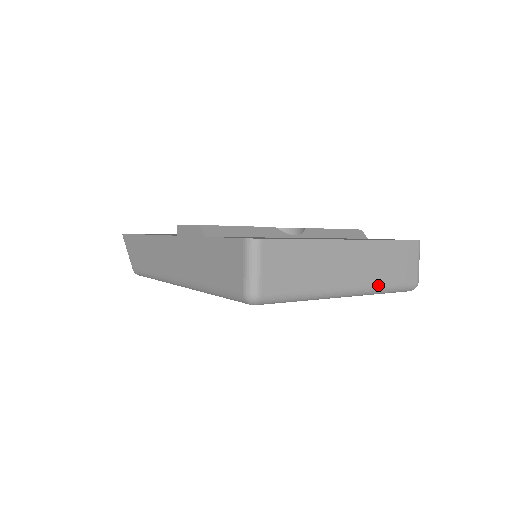
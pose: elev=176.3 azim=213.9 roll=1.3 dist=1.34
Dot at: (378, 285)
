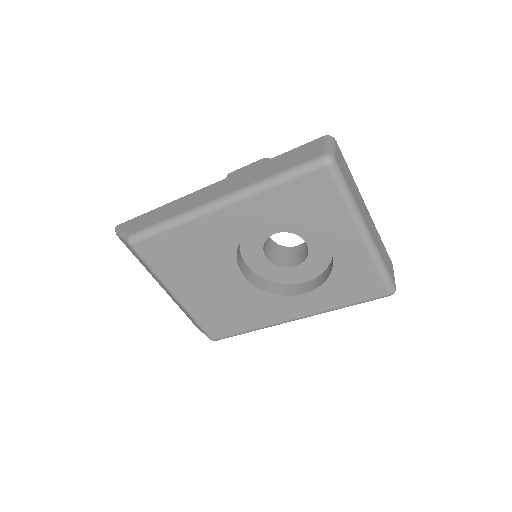
Dot at: (380, 253)
